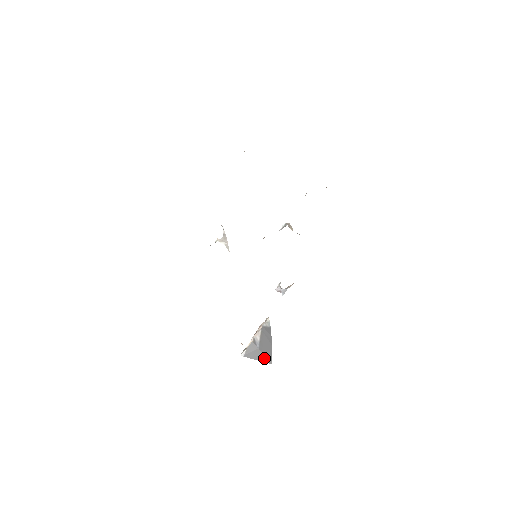
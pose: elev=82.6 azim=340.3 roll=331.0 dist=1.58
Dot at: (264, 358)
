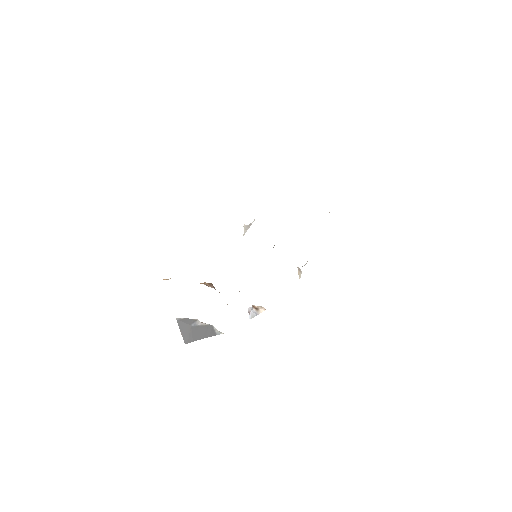
Dot at: (186, 335)
